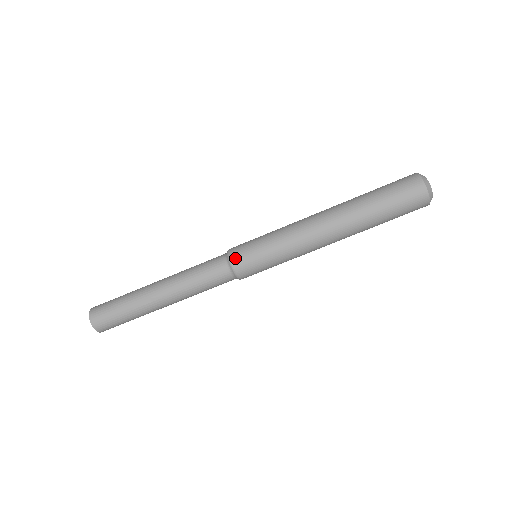
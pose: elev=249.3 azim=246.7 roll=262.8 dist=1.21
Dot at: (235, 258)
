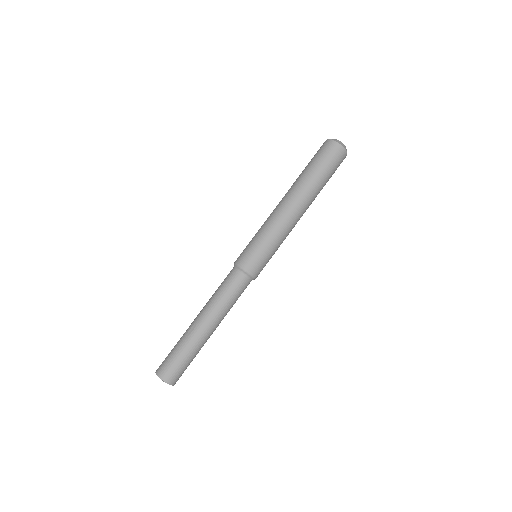
Dot at: (237, 260)
